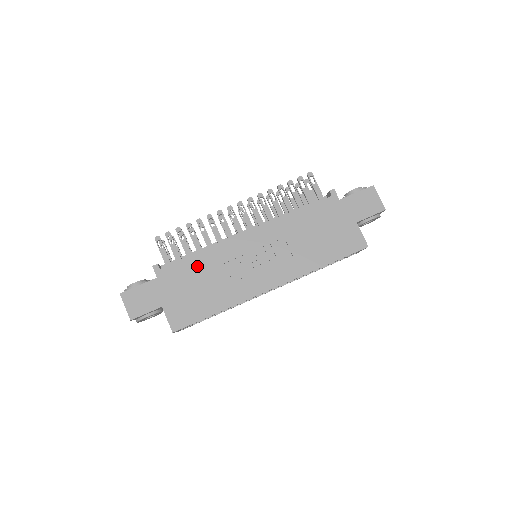
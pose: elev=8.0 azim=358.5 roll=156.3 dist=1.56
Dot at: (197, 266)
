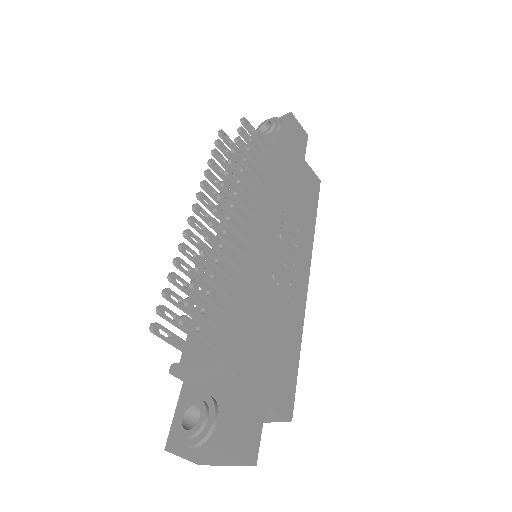
Dot at: (256, 314)
